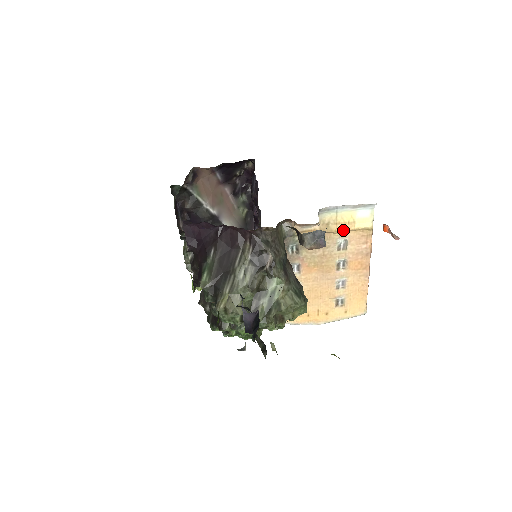
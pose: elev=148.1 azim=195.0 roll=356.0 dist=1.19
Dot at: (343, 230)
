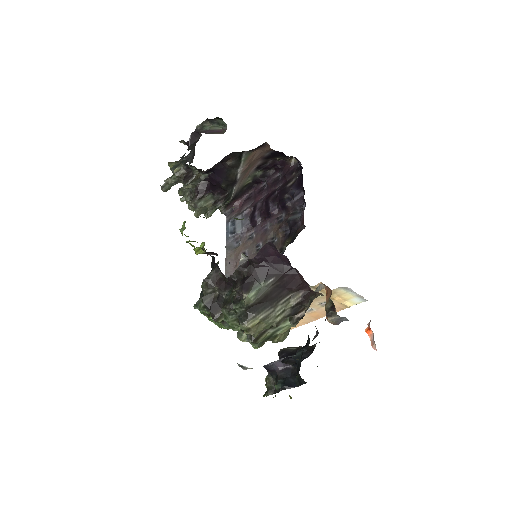
Dot at: (337, 300)
